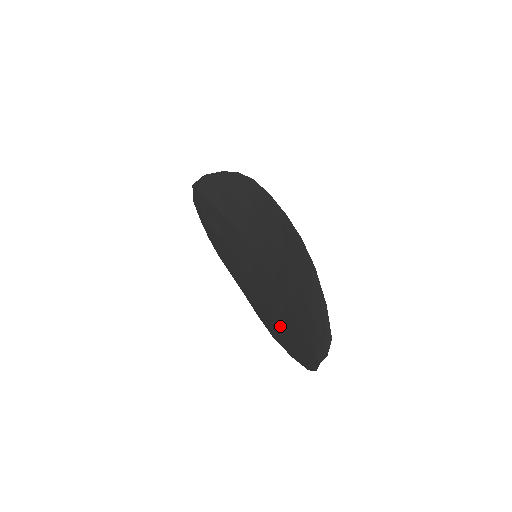
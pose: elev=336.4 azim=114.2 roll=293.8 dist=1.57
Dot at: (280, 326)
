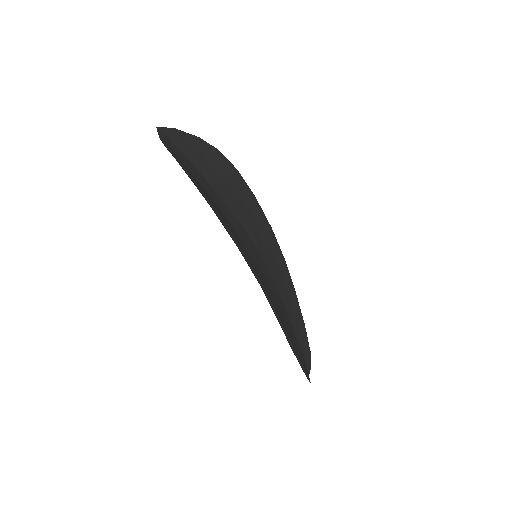
Dot at: occluded
